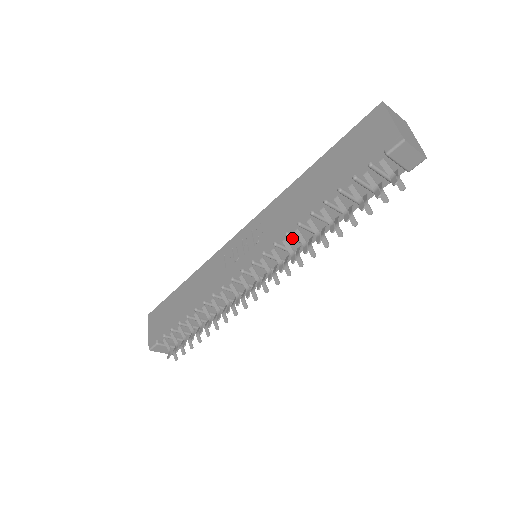
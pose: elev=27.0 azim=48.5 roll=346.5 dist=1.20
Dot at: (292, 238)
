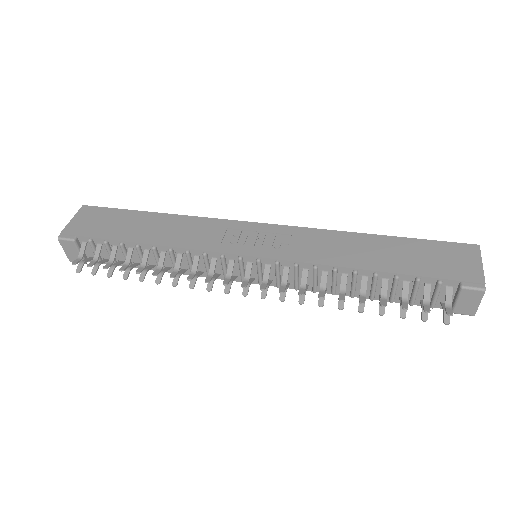
Dot at: (315, 274)
